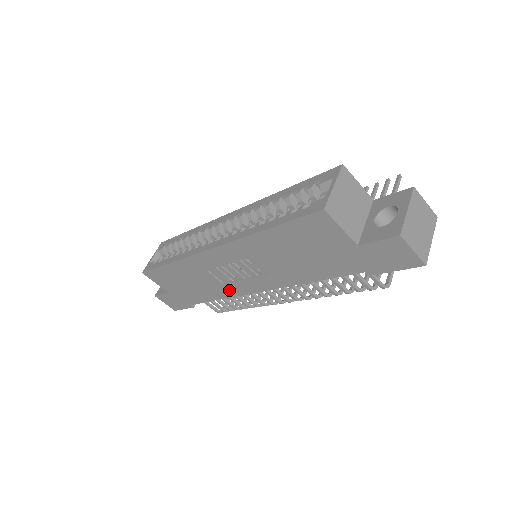
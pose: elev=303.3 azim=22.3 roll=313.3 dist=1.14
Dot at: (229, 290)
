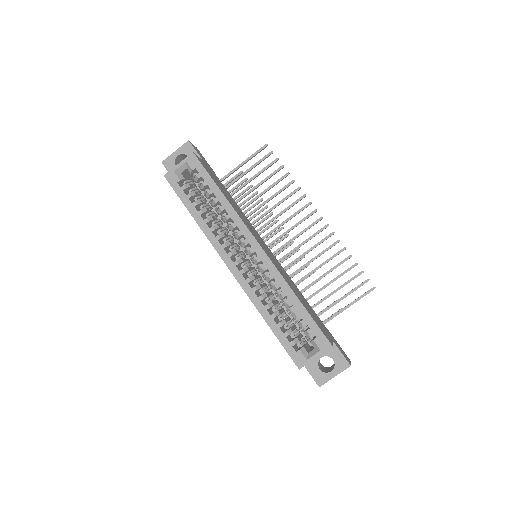
Dot at: occluded
